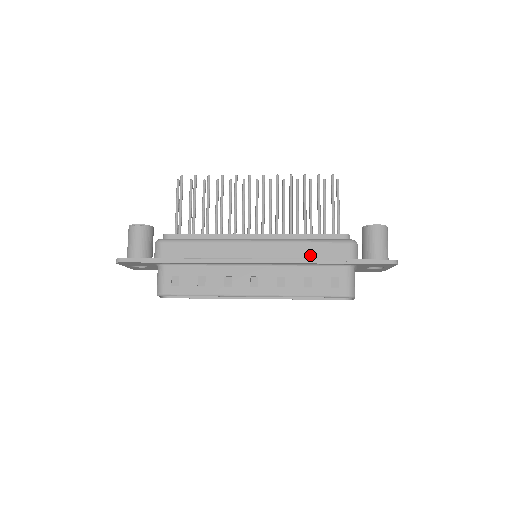
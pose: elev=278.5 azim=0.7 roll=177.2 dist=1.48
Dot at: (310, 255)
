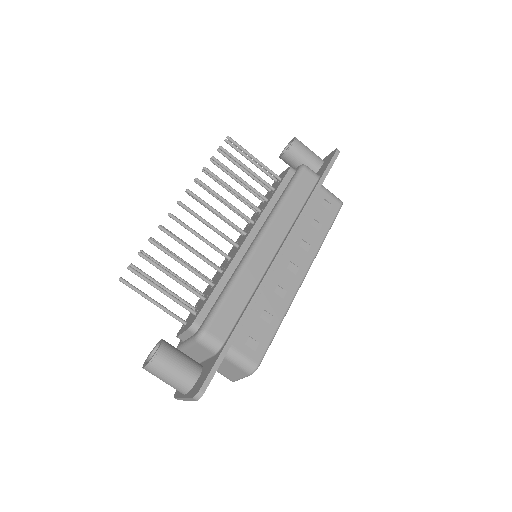
Dot at: (298, 205)
